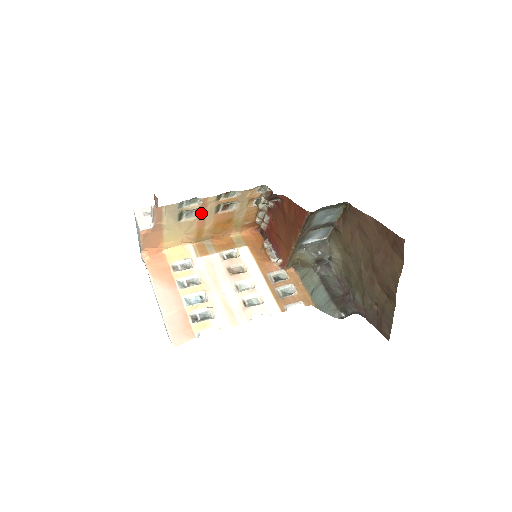
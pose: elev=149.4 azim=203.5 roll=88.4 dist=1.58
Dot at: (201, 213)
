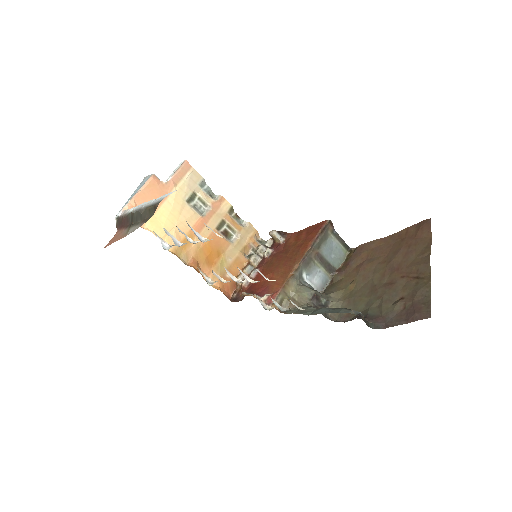
Dot at: (207, 214)
